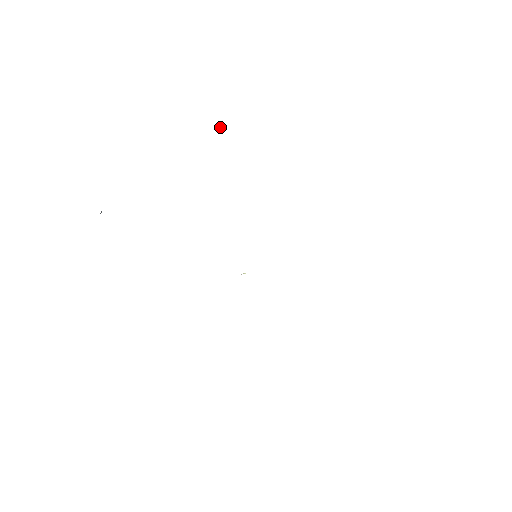
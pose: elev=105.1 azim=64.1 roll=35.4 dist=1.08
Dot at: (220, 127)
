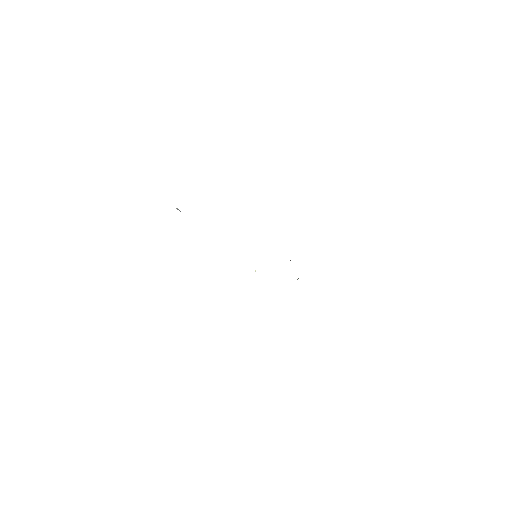
Dot at: (177, 209)
